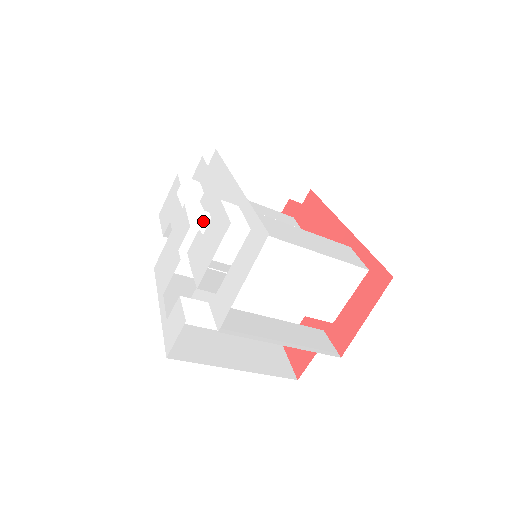
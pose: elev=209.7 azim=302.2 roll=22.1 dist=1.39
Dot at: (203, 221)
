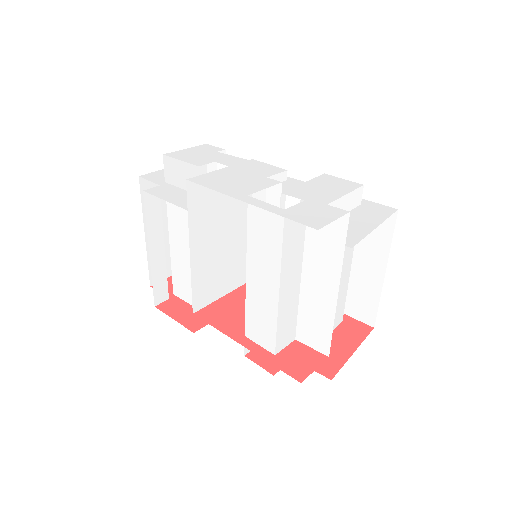
Dot at: occluded
